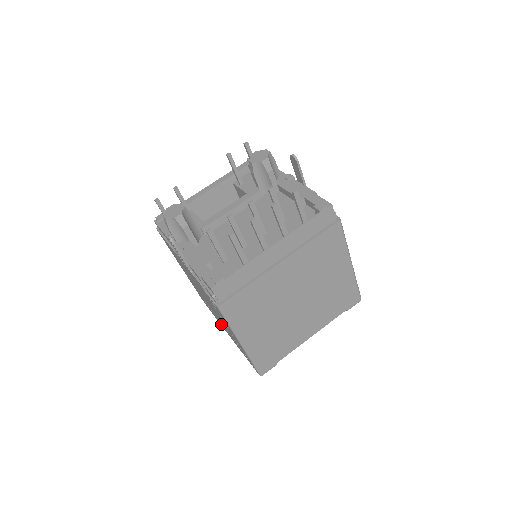
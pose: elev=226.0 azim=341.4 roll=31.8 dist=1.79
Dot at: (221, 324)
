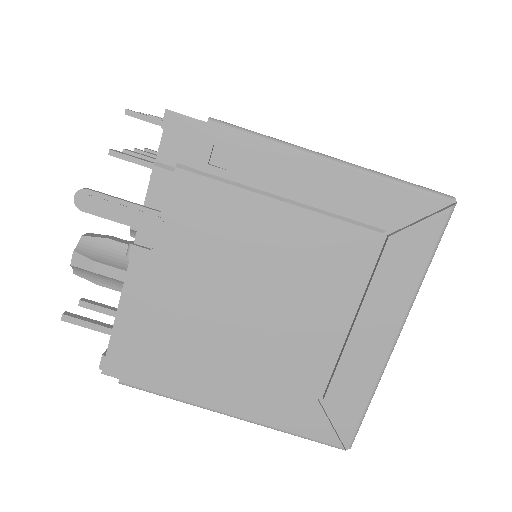
Dot at: (366, 343)
